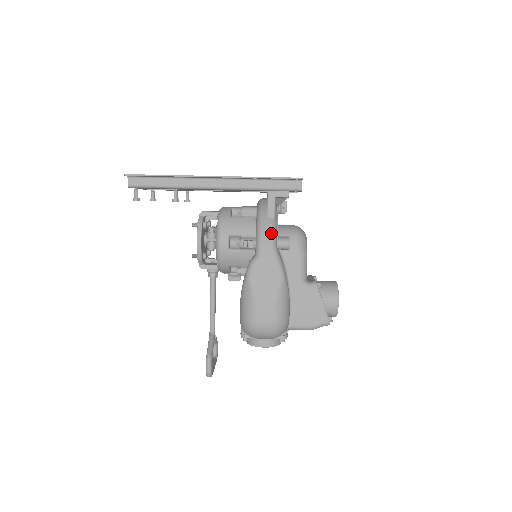
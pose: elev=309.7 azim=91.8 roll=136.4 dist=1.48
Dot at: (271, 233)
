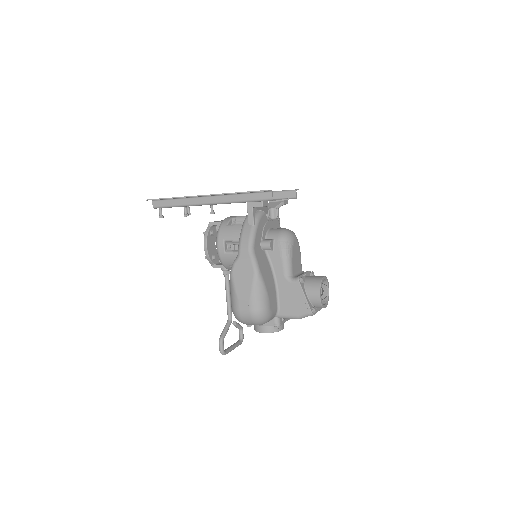
Dot at: (249, 238)
